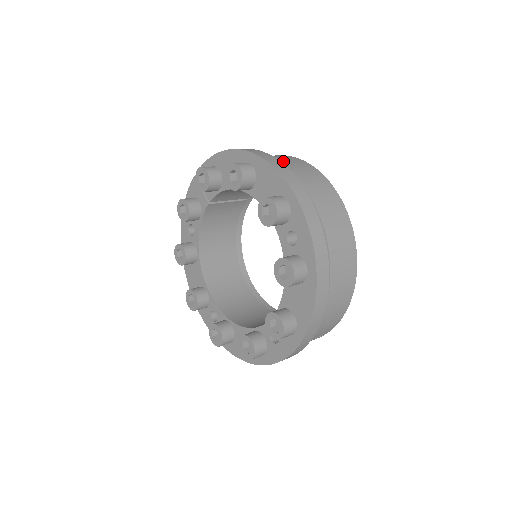
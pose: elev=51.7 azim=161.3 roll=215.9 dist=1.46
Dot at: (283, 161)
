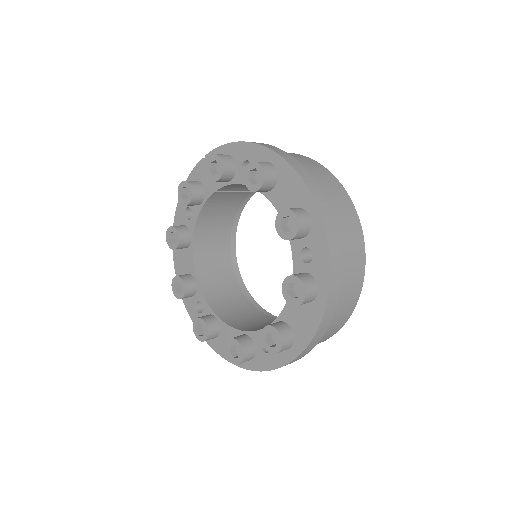
Dot at: (306, 166)
